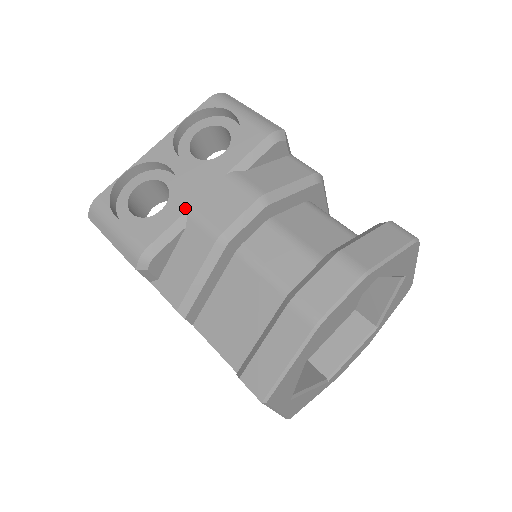
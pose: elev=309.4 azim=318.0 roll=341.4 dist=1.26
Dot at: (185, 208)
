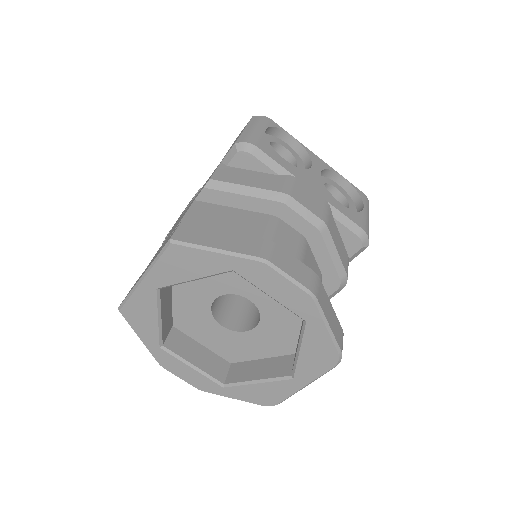
Dot at: (293, 173)
